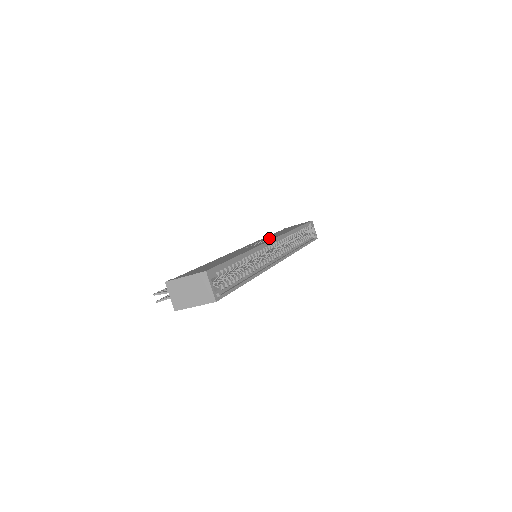
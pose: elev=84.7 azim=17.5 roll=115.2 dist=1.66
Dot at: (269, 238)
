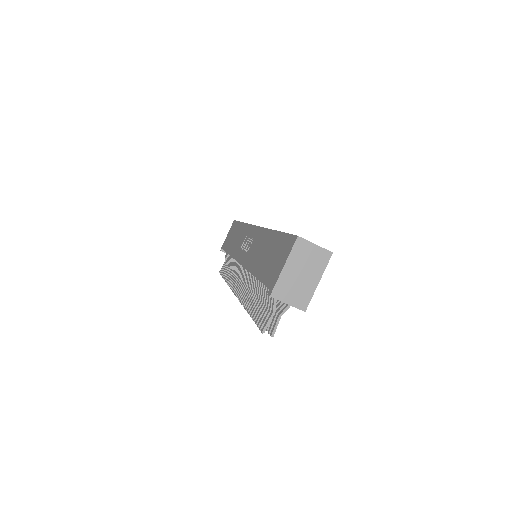
Dot at: (244, 238)
